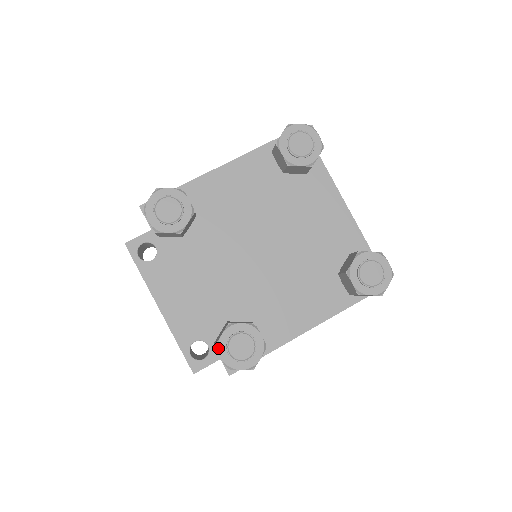
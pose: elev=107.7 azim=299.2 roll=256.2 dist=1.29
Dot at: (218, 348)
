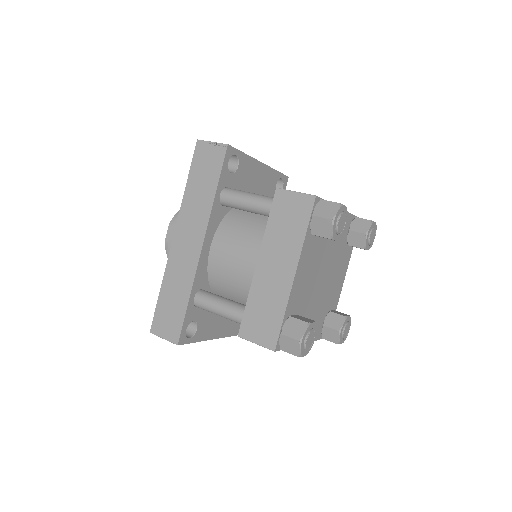
Dot at: (340, 343)
